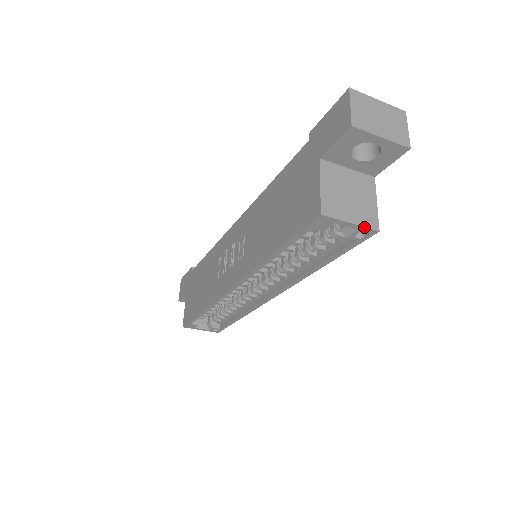
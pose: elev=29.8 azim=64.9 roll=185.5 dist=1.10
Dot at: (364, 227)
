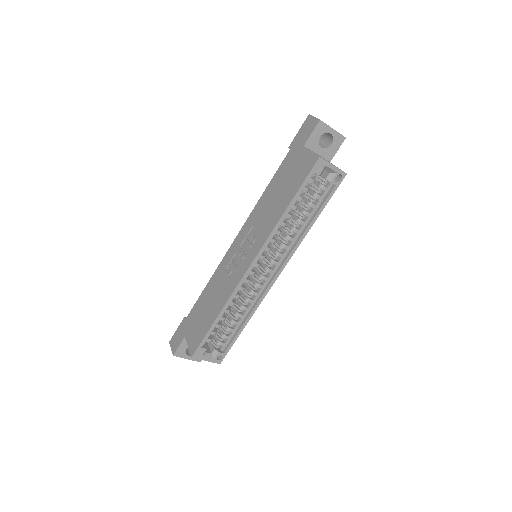
Dot at: (340, 169)
